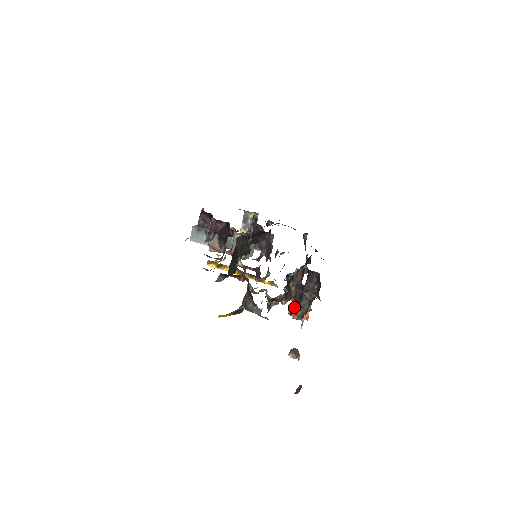
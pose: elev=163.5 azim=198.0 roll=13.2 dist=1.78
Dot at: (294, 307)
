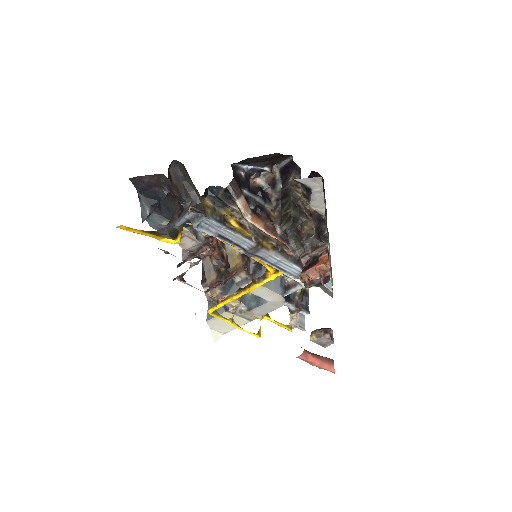
Dot at: (300, 258)
